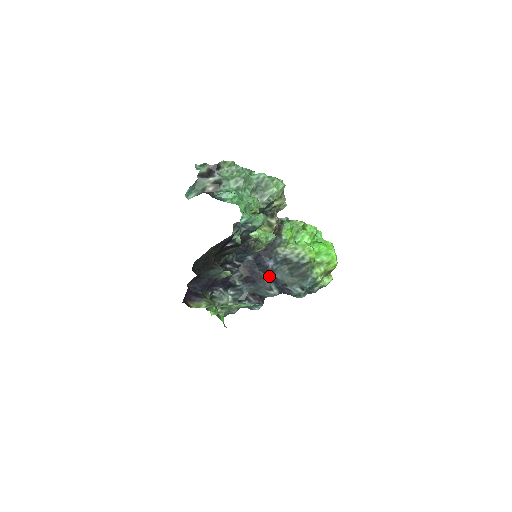
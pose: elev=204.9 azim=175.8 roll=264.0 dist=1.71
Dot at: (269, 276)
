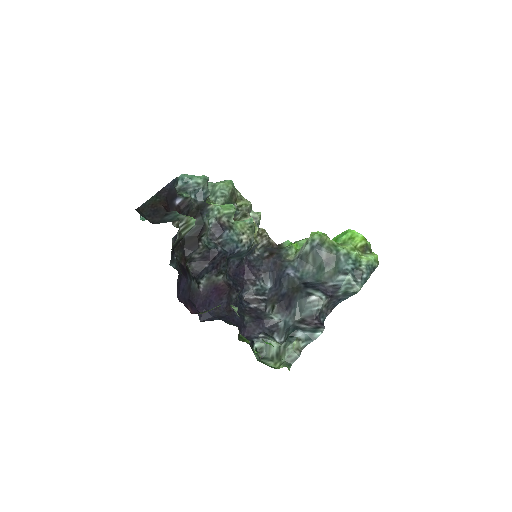
Dot at: (299, 286)
